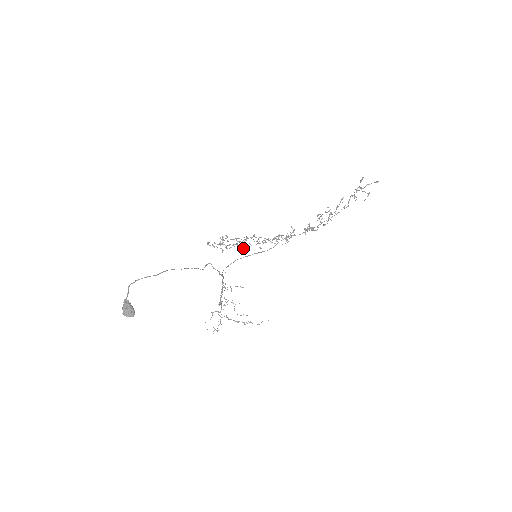
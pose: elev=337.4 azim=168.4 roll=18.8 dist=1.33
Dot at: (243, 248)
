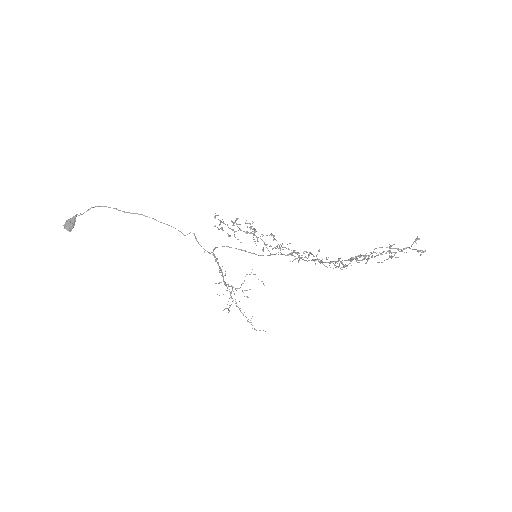
Dot at: occluded
